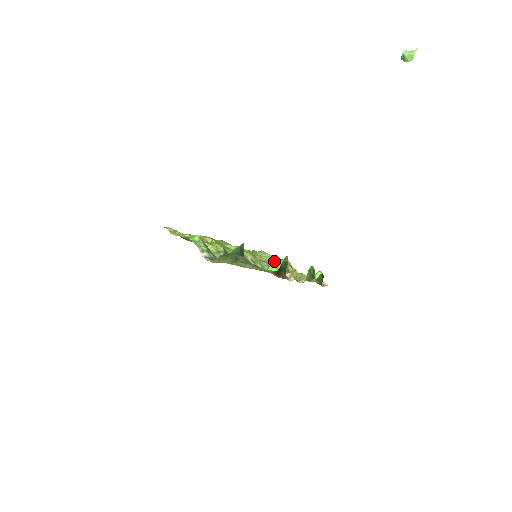
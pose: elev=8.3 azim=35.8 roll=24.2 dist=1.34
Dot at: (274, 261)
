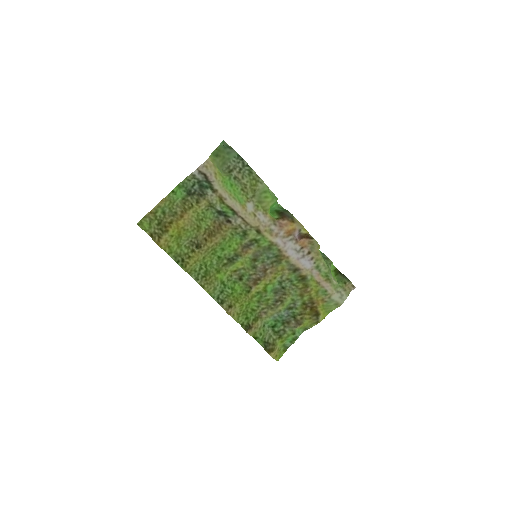
Dot at: (270, 208)
